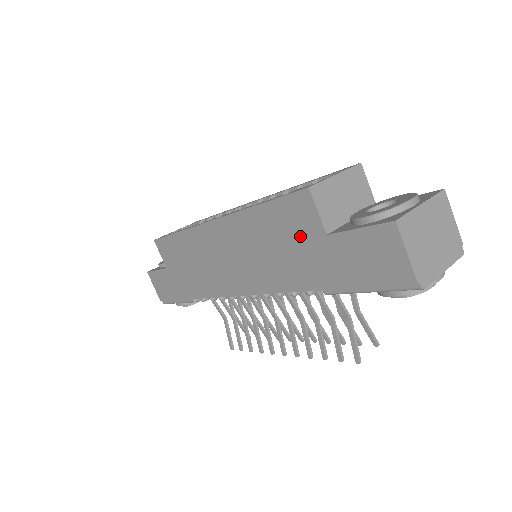
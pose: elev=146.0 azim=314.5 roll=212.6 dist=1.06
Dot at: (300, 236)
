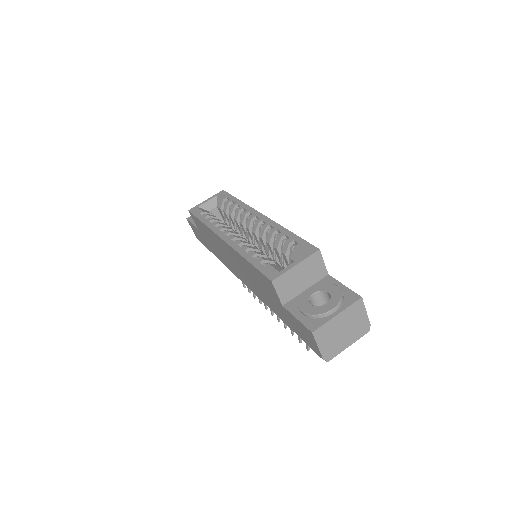
Dot at: (270, 293)
